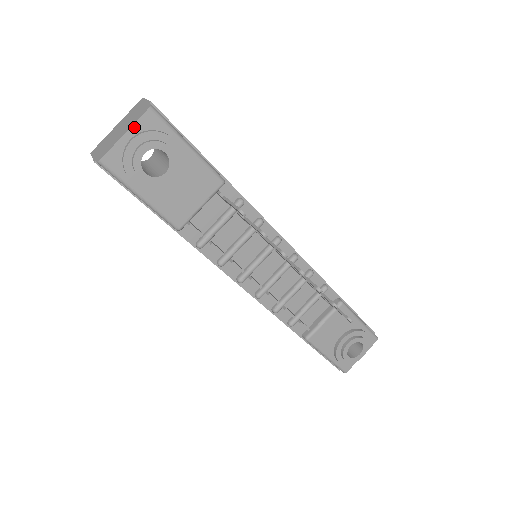
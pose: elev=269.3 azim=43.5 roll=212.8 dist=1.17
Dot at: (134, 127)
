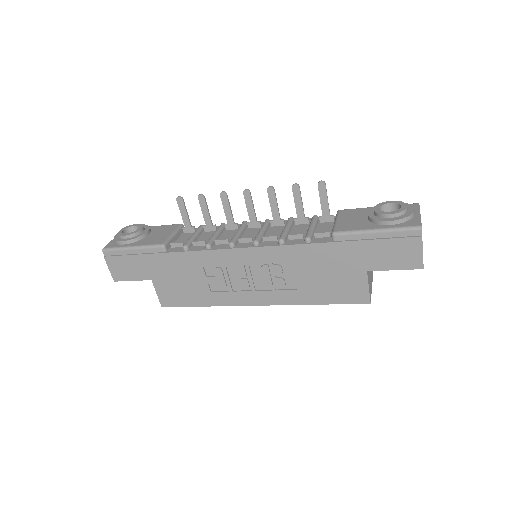
Dot at: occluded
